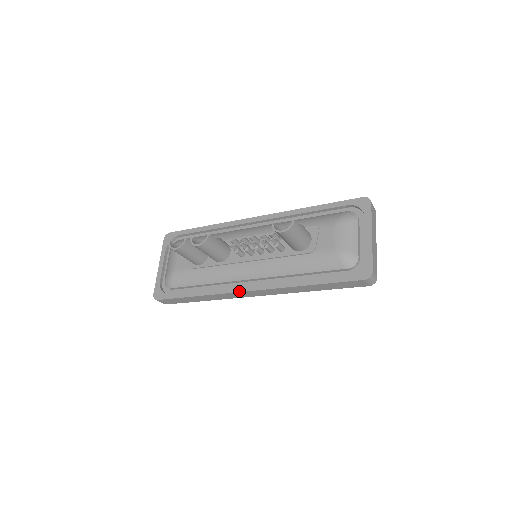
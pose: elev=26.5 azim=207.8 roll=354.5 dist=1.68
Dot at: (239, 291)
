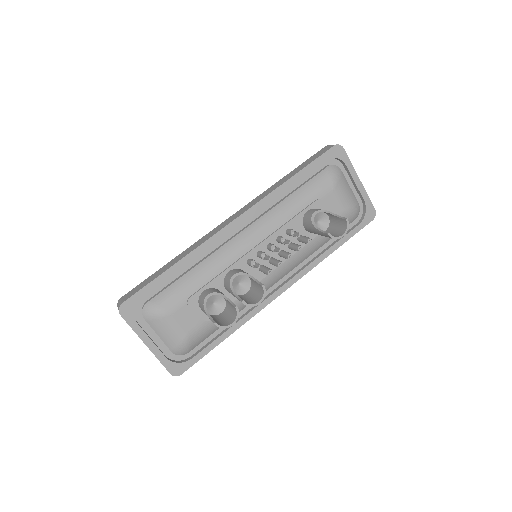
Dot at: (274, 299)
